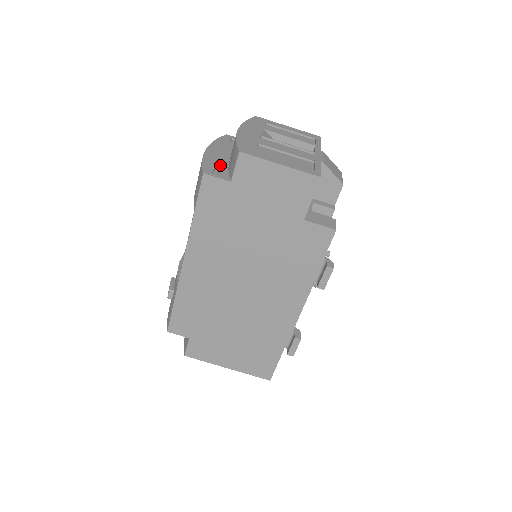
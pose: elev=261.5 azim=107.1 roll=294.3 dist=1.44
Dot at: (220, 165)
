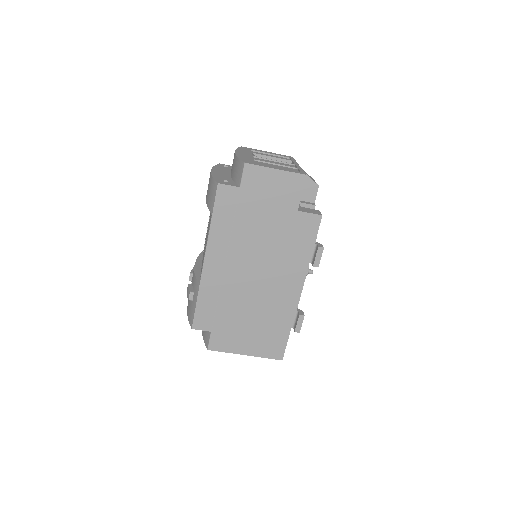
Dot at: (226, 179)
